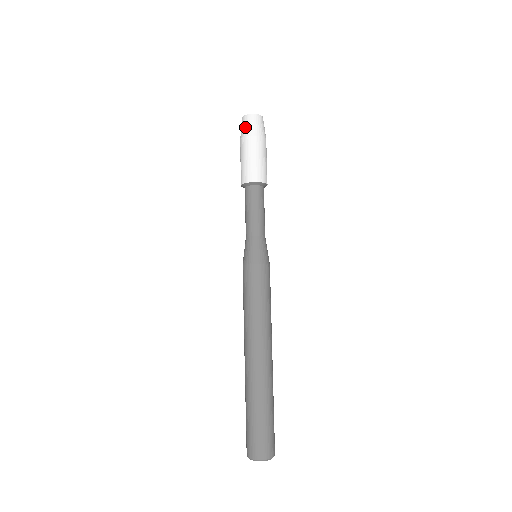
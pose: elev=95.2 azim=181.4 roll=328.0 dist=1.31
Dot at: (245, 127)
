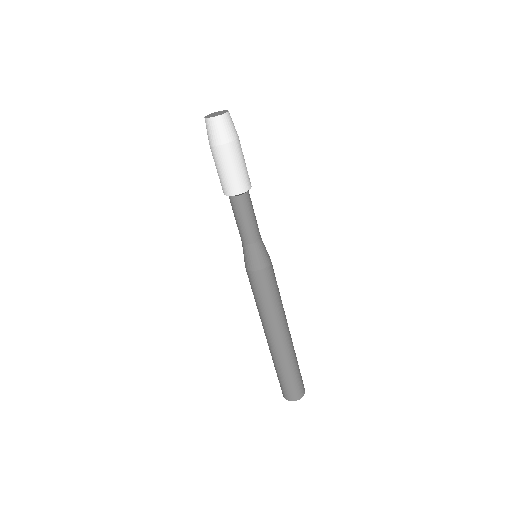
Dot at: (222, 132)
